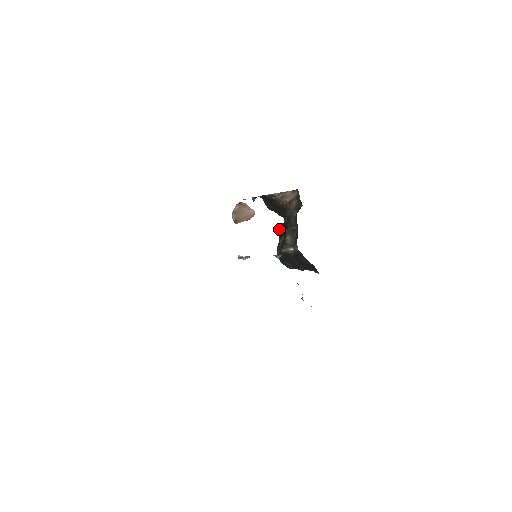
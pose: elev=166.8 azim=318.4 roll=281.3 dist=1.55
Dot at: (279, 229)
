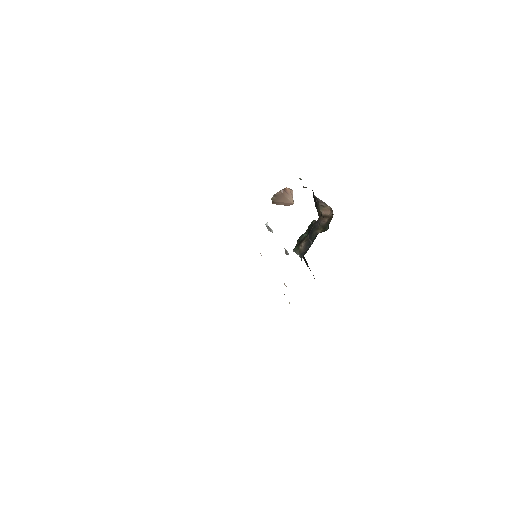
Dot at: (309, 225)
